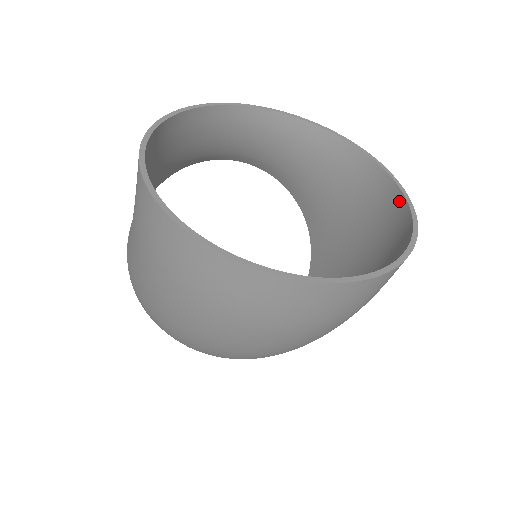
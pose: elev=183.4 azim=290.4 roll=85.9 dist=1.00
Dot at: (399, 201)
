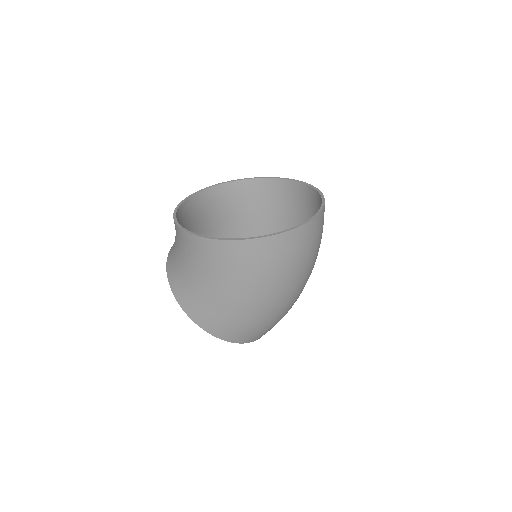
Dot at: (275, 182)
